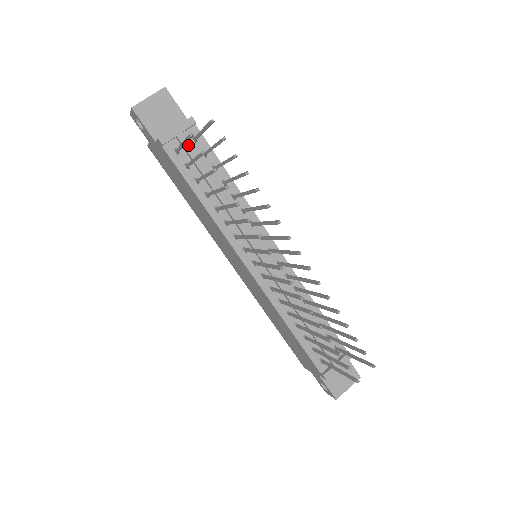
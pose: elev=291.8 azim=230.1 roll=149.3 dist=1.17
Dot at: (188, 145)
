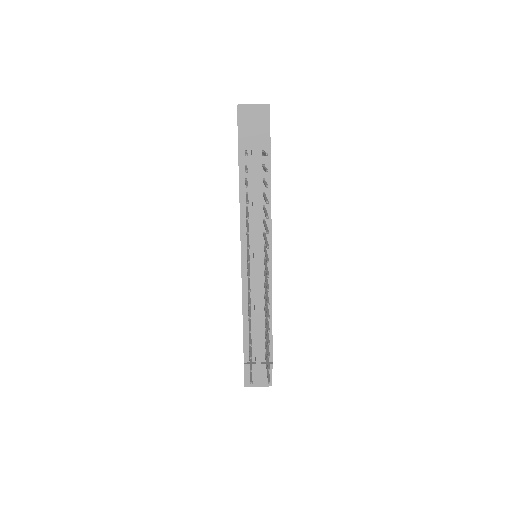
Dot at: (255, 154)
